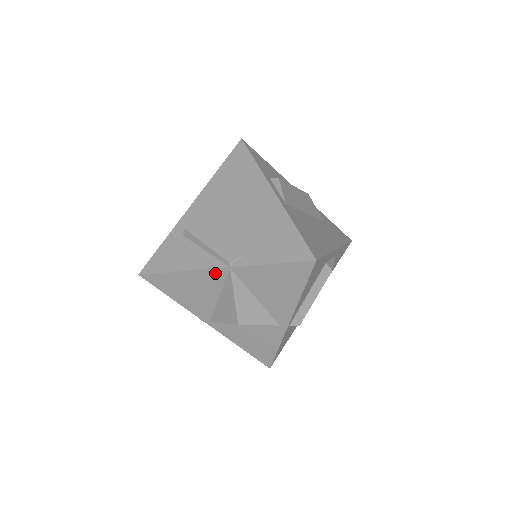
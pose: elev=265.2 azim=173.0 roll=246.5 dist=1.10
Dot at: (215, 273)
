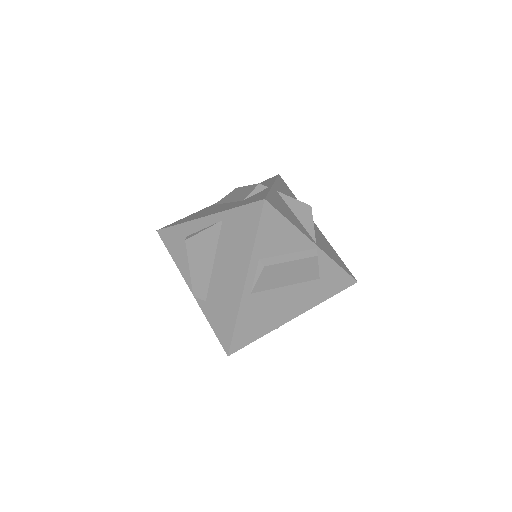
Dot at: occluded
